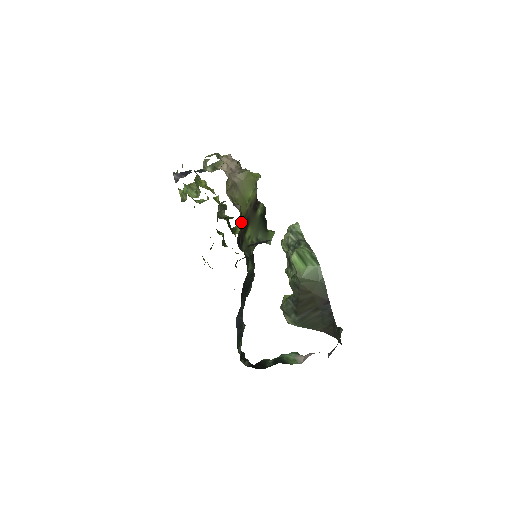
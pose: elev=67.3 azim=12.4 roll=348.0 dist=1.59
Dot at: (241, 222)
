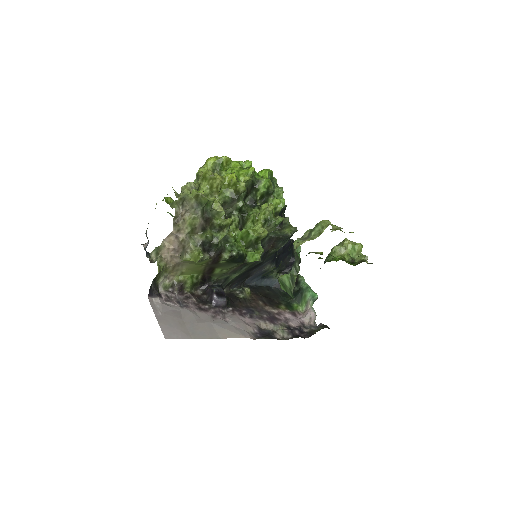
Dot at: (189, 287)
